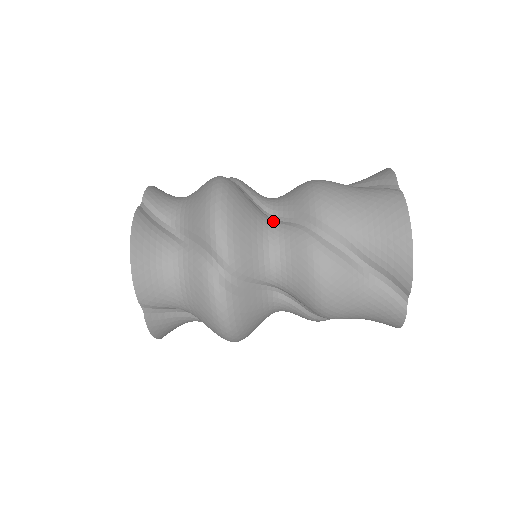
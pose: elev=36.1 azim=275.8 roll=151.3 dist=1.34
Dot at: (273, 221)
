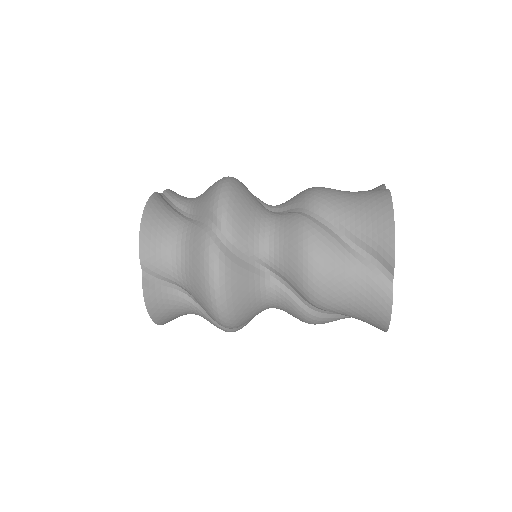
Dot at: (270, 283)
